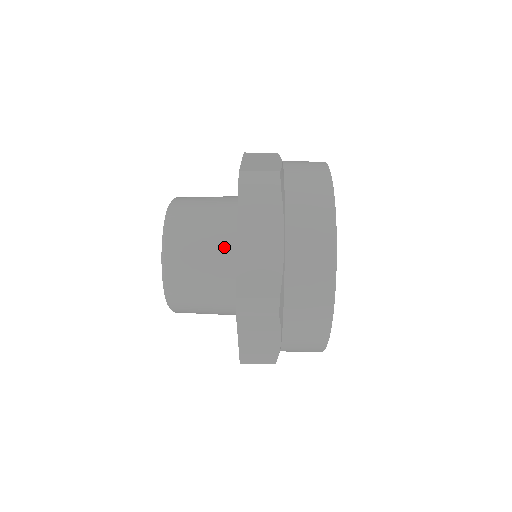
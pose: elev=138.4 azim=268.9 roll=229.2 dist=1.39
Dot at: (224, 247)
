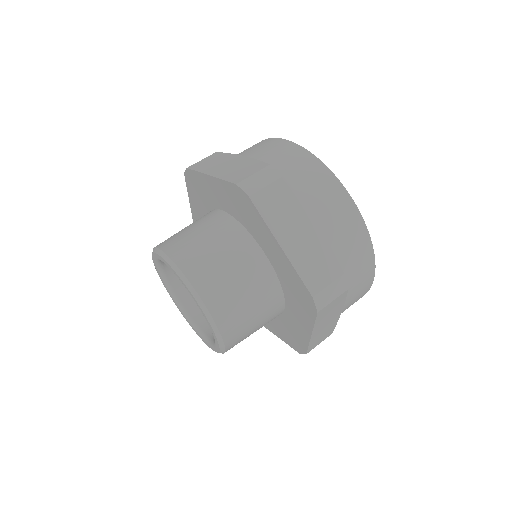
Dot at: (253, 263)
